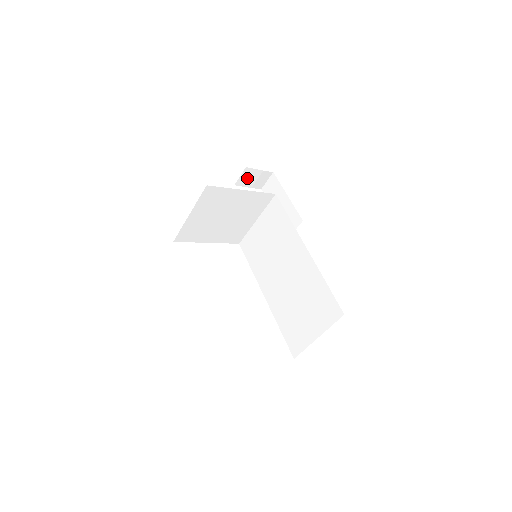
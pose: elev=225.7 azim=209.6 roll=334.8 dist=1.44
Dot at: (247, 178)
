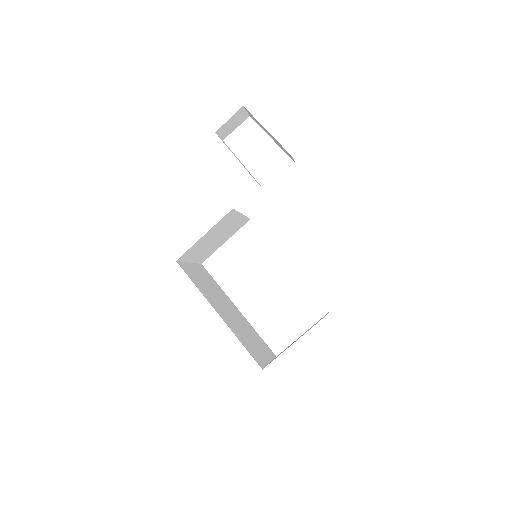
Dot at: (226, 130)
